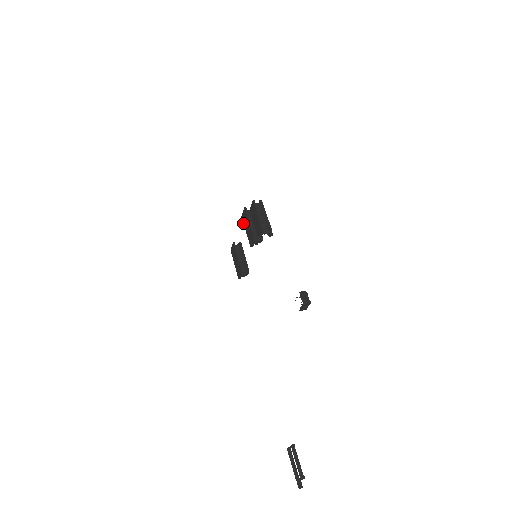
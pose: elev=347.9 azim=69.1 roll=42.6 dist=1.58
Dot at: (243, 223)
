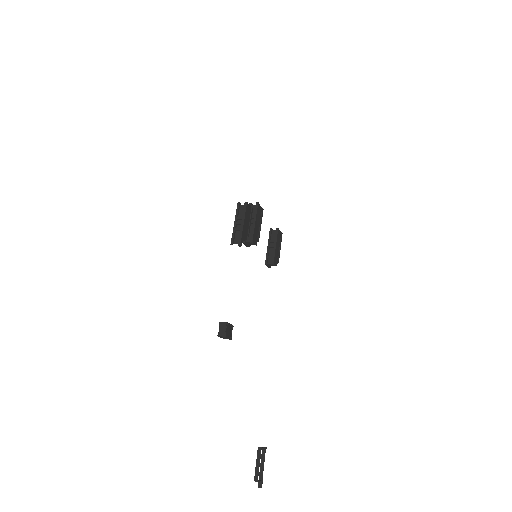
Dot at: occluded
